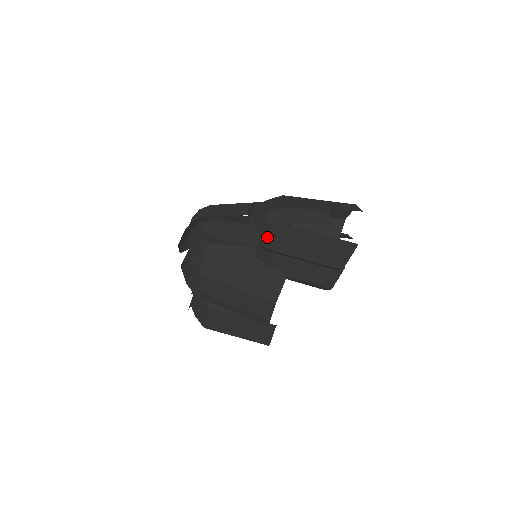
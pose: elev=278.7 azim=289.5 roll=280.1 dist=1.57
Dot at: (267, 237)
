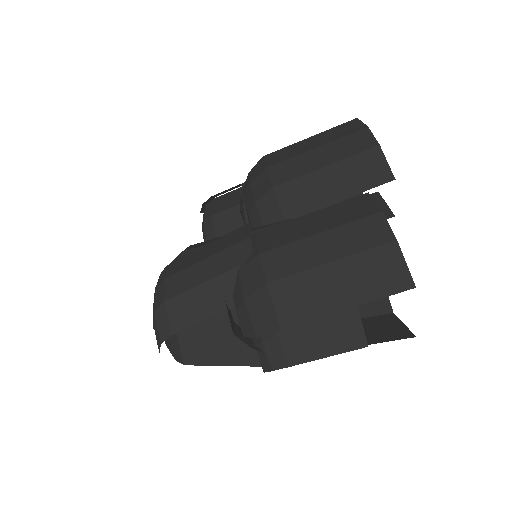
Dot at: occluded
